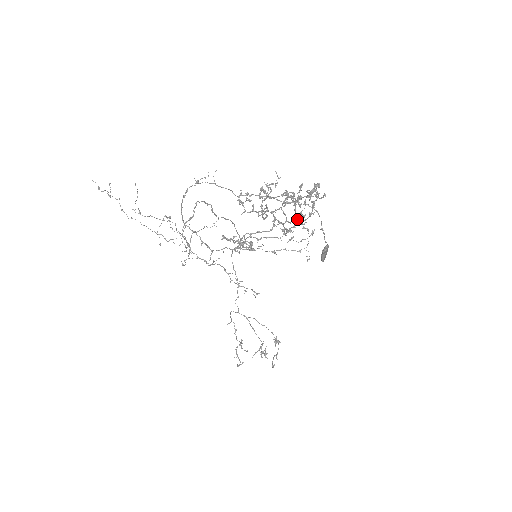
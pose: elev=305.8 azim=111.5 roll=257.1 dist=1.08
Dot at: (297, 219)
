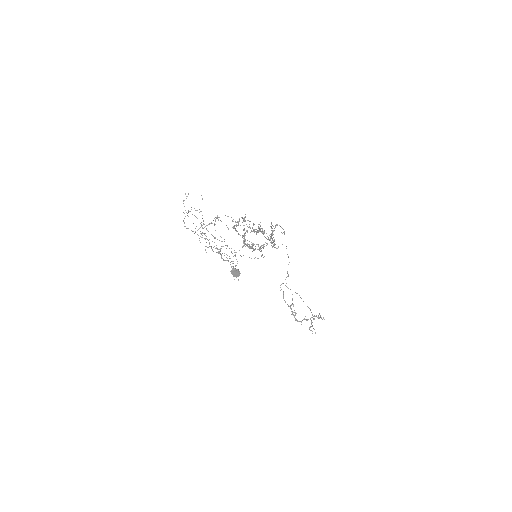
Dot at: (244, 245)
